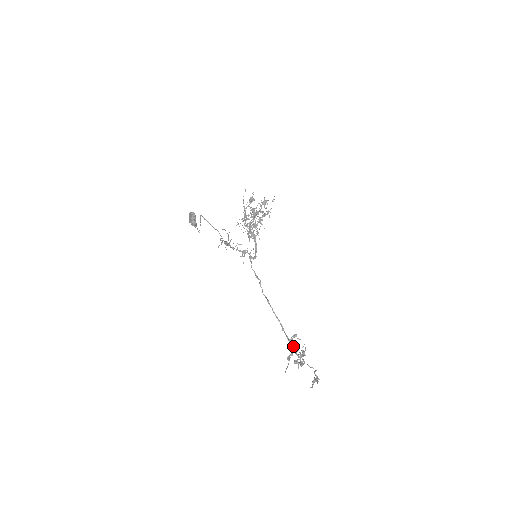
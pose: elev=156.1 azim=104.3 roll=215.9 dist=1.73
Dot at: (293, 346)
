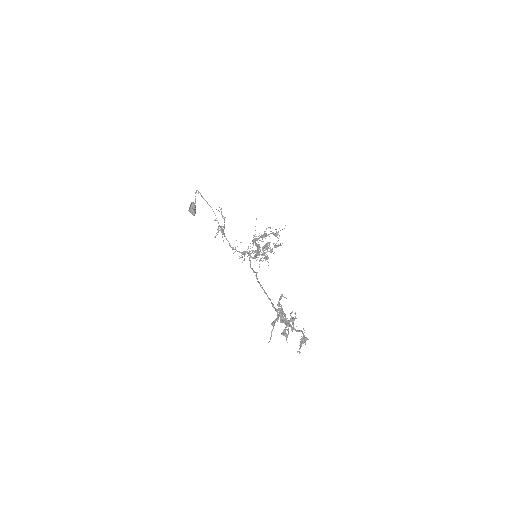
Dot at: (280, 312)
